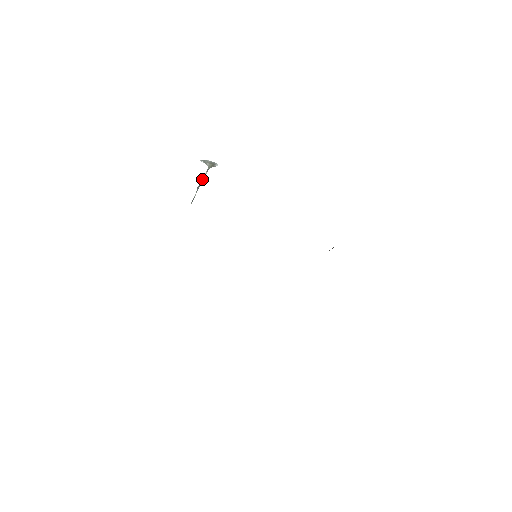
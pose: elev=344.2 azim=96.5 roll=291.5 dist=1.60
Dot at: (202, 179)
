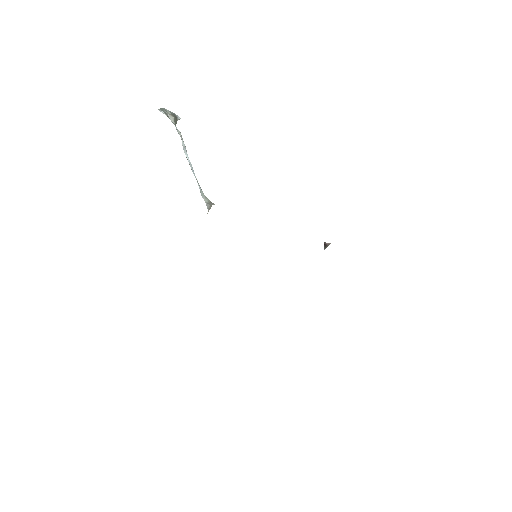
Dot at: (186, 150)
